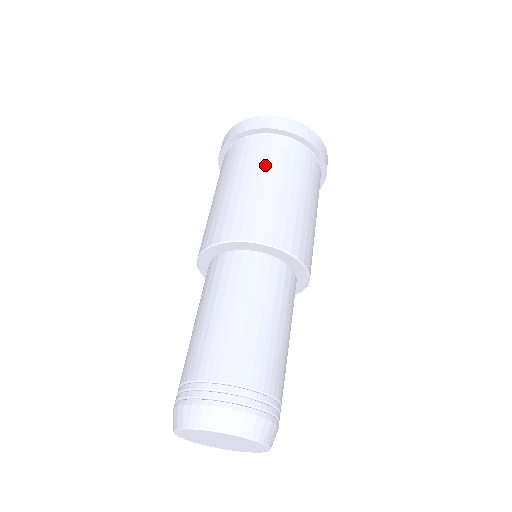
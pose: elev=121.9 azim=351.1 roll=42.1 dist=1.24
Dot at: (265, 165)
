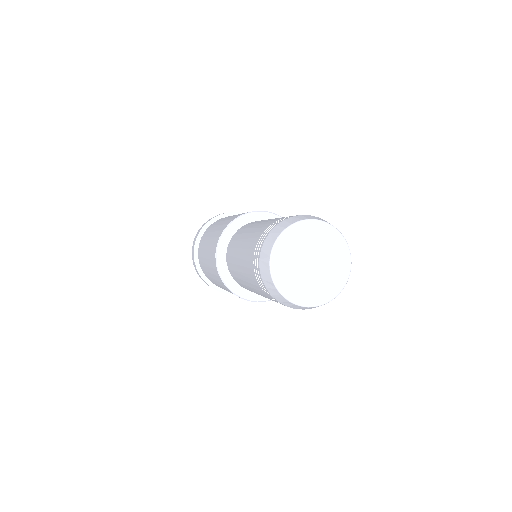
Dot at: occluded
